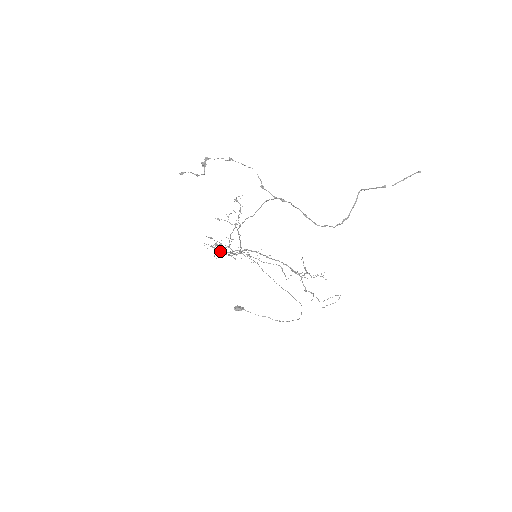
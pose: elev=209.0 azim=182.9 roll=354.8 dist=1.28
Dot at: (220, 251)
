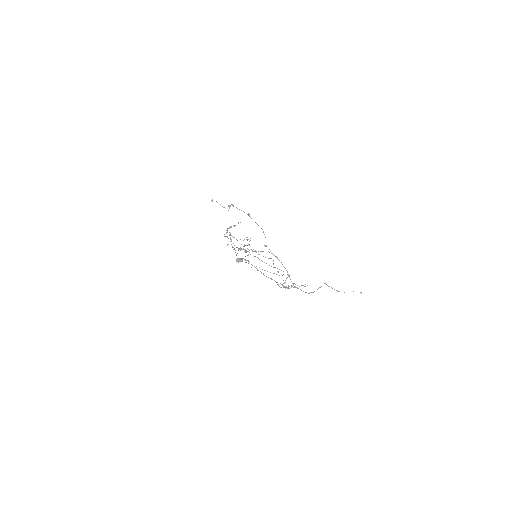
Dot at: occluded
